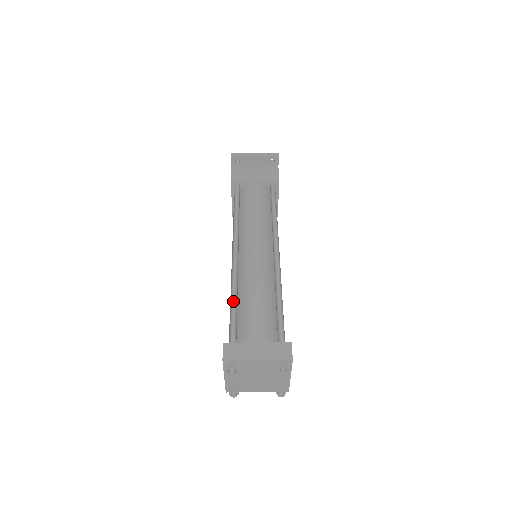
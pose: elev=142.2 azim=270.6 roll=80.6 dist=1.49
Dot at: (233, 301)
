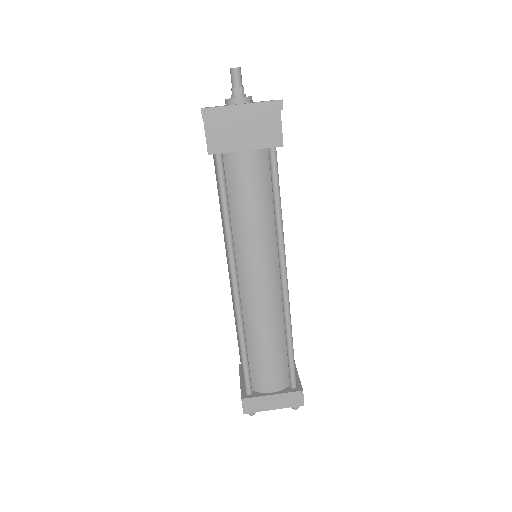
Dot at: (243, 351)
